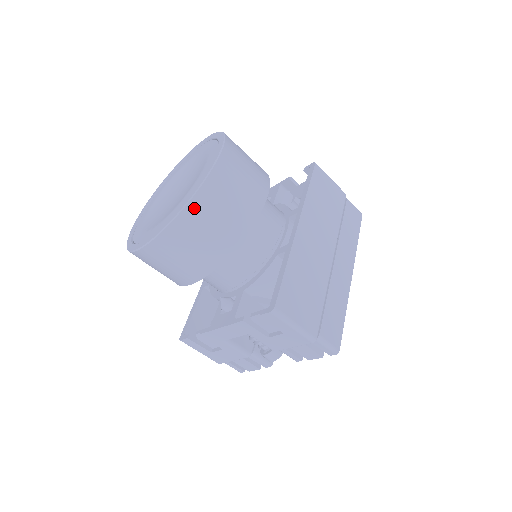
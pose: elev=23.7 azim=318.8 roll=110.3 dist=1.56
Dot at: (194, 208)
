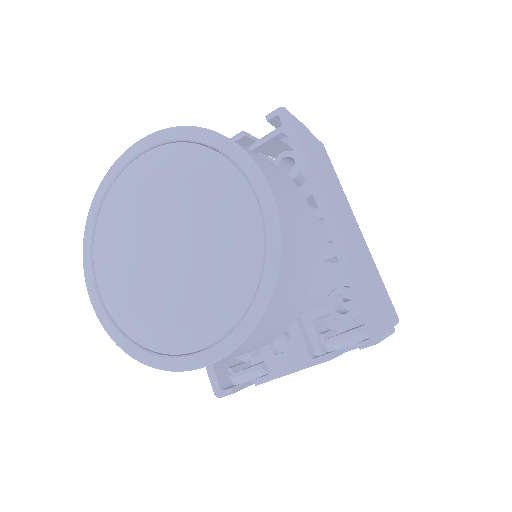
Dot at: (279, 288)
